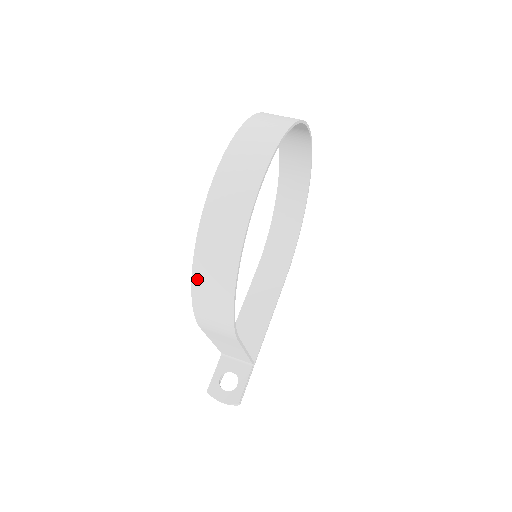
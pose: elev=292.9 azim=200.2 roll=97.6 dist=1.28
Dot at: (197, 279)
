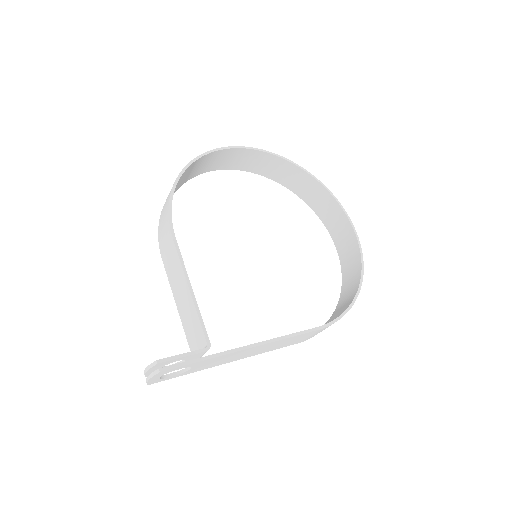
Dot at: occluded
